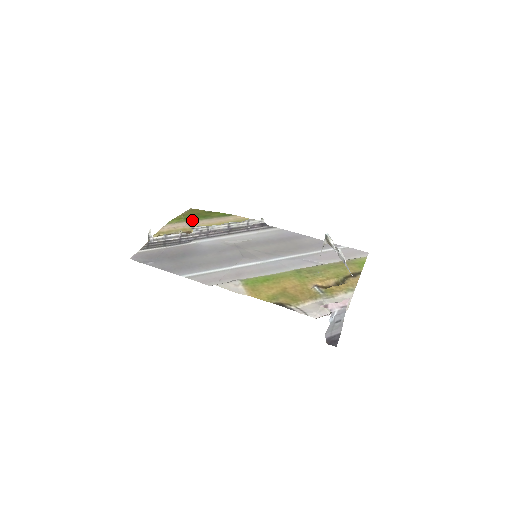
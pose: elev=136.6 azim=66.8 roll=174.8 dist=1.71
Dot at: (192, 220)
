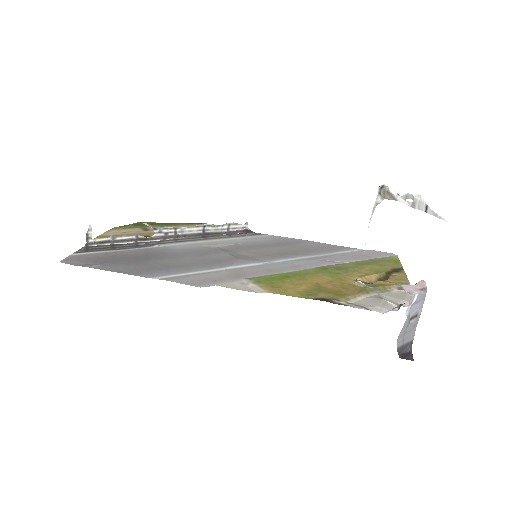
Dot at: (148, 226)
